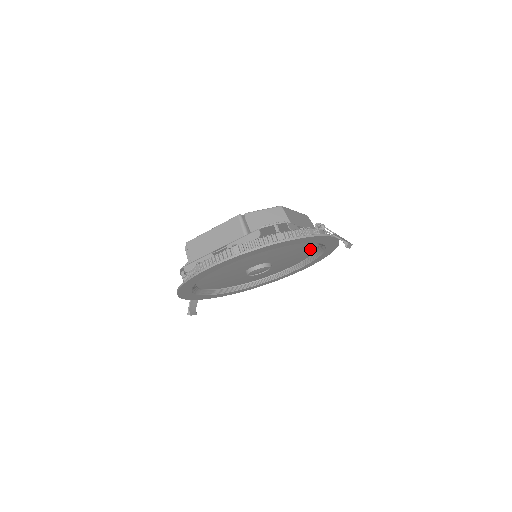
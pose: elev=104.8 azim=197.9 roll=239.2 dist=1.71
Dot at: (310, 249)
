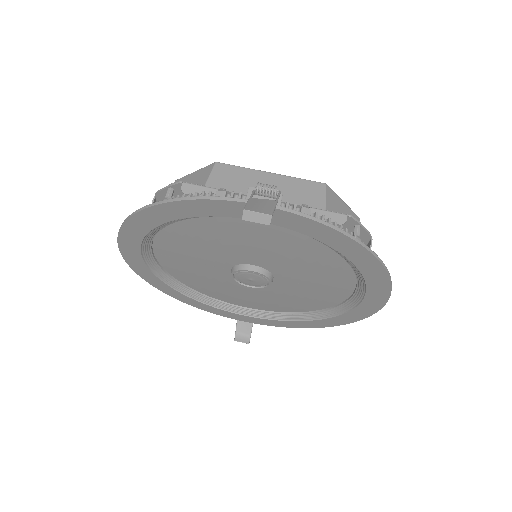
Dot at: (303, 242)
